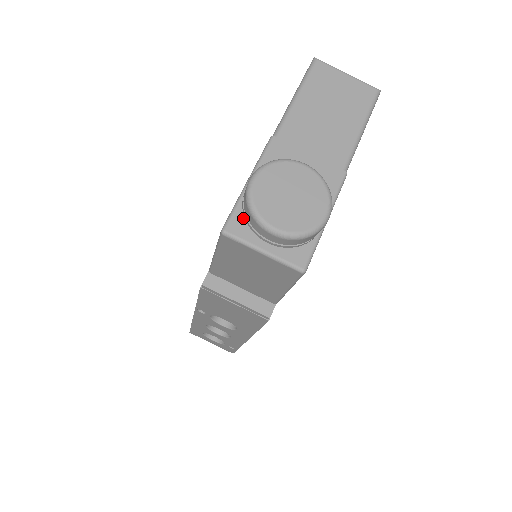
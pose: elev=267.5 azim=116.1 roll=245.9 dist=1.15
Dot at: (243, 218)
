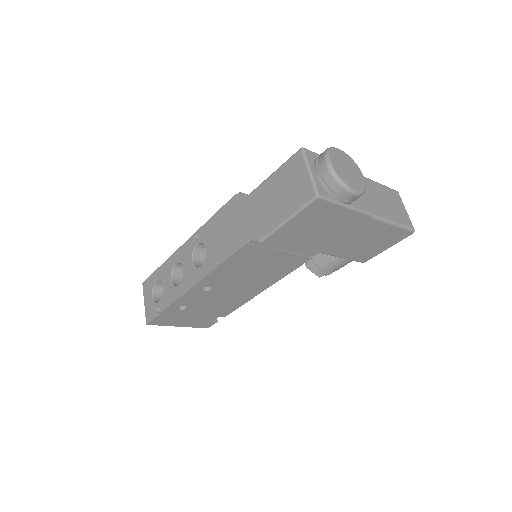
Dot at: (315, 157)
